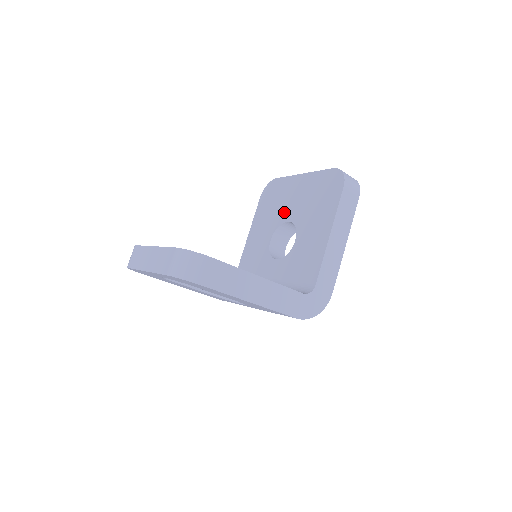
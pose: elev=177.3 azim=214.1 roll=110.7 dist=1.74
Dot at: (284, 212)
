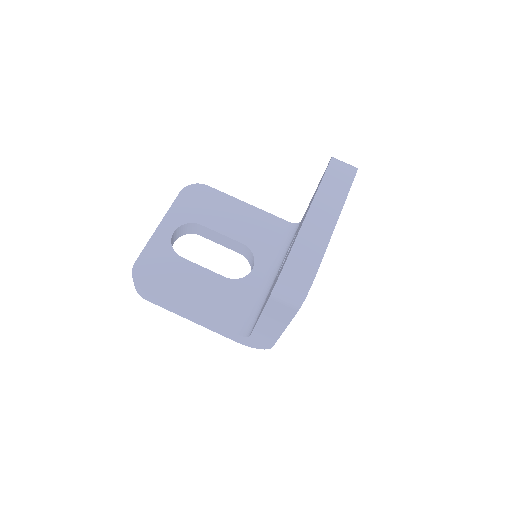
Dot at: (299, 227)
